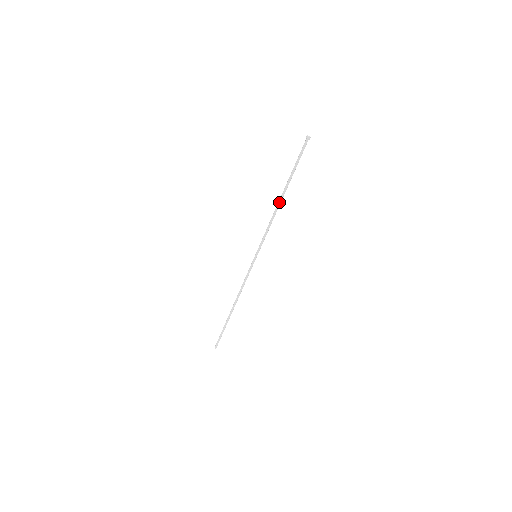
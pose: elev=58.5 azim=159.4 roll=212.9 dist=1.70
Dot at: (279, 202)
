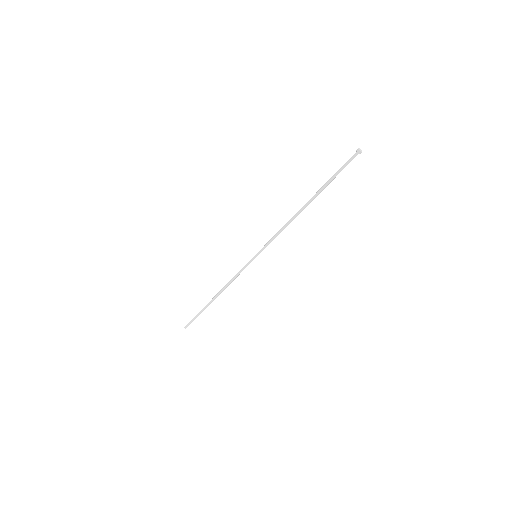
Dot at: (301, 210)
